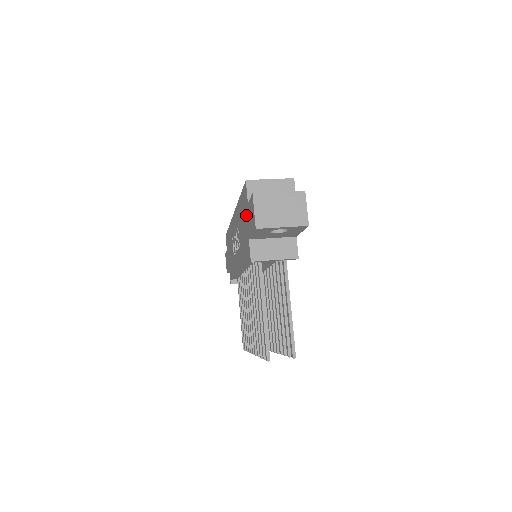
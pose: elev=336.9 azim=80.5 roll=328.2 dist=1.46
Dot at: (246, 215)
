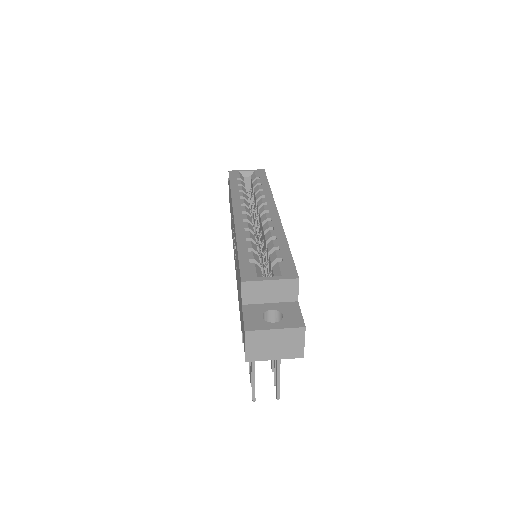
Dot at: (240, 300)
